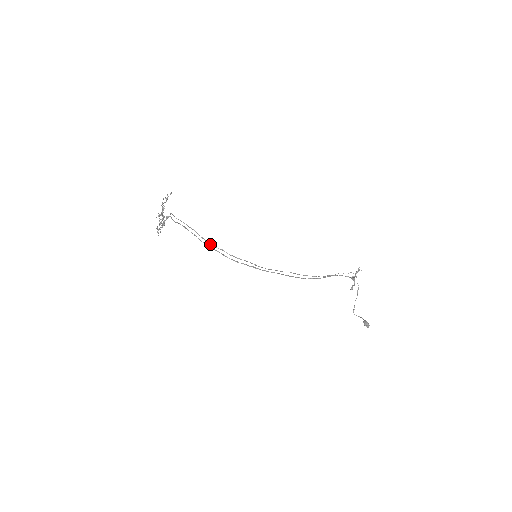
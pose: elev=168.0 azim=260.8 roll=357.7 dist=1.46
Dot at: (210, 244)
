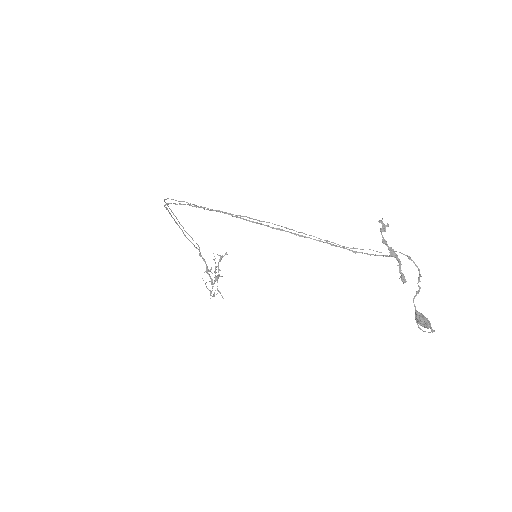
Dot at: (164, 200)
